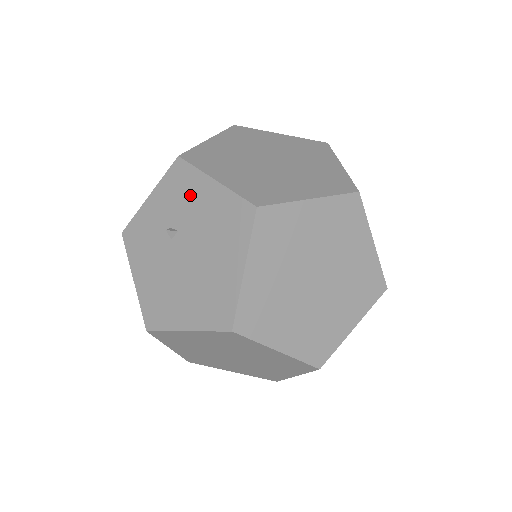
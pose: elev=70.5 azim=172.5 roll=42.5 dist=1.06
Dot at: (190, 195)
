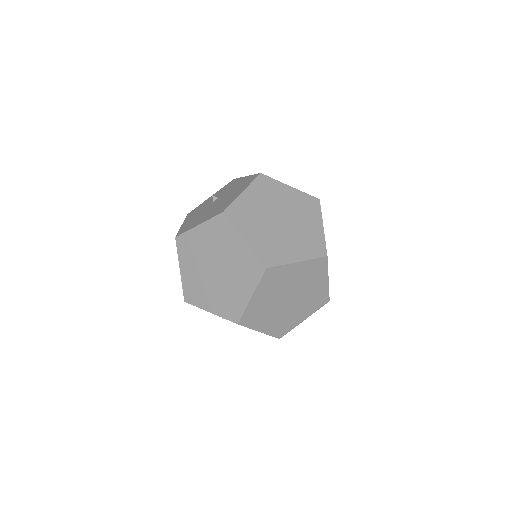
Dot at: (232, 186)
